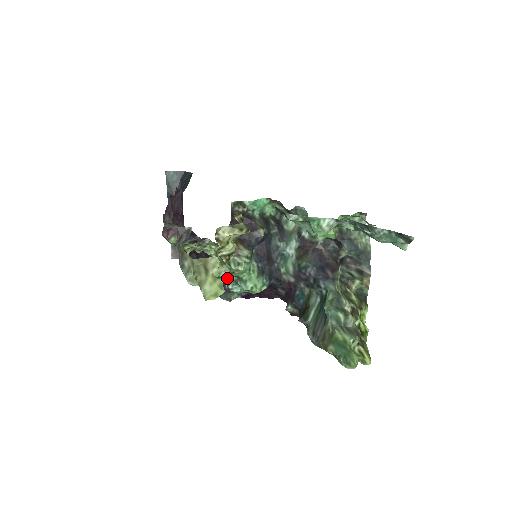
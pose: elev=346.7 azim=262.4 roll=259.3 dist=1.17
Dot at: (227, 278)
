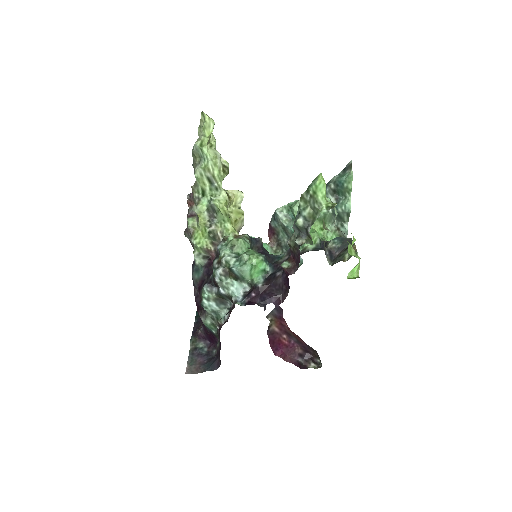
Dot at: (229, 255)
